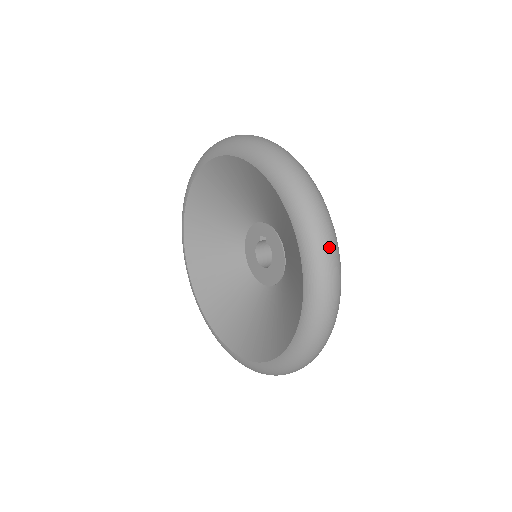
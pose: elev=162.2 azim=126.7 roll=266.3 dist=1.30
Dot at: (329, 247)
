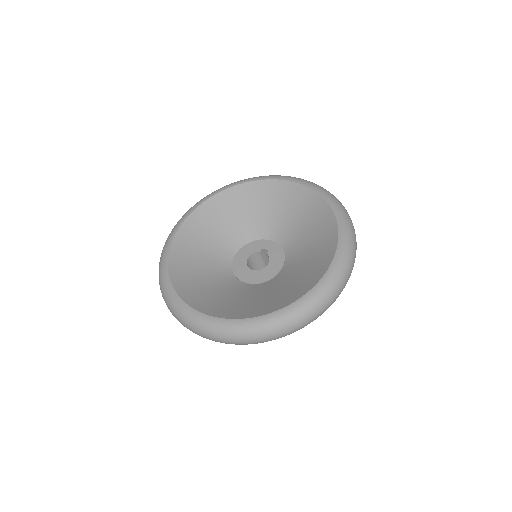
Dot at: (355, 253)
